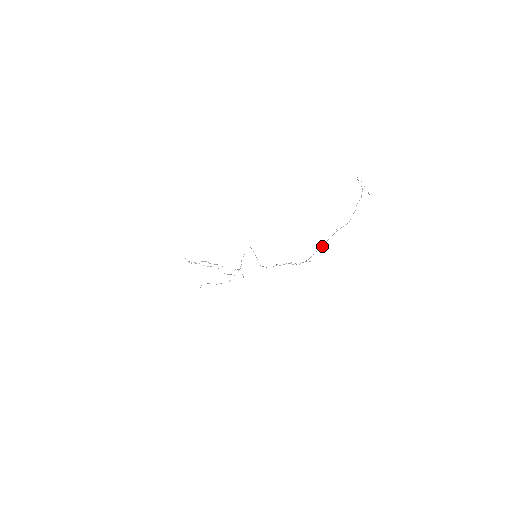
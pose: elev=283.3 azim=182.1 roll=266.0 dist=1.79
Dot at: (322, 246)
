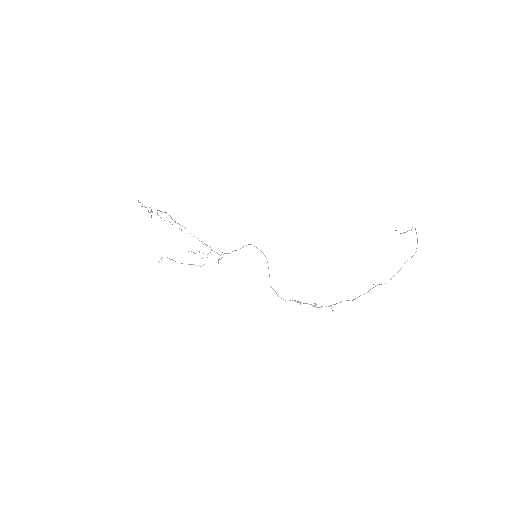
Dot at: occluded
